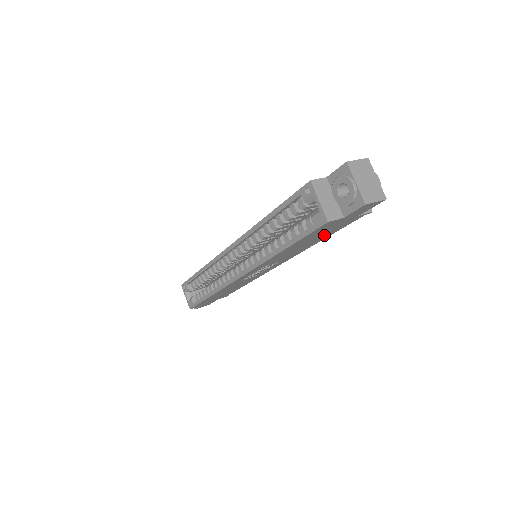
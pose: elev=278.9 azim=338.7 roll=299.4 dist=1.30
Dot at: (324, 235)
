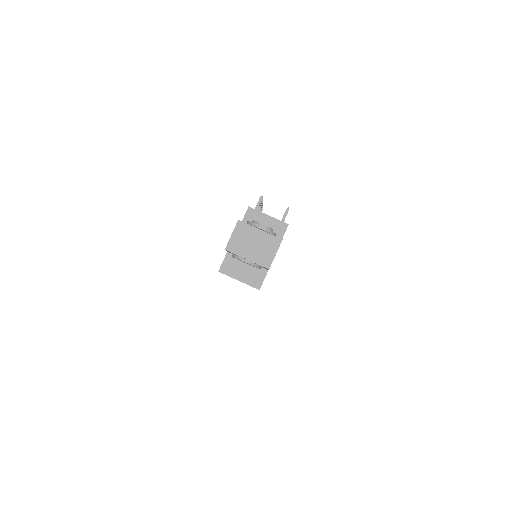
Dot at: occluded
